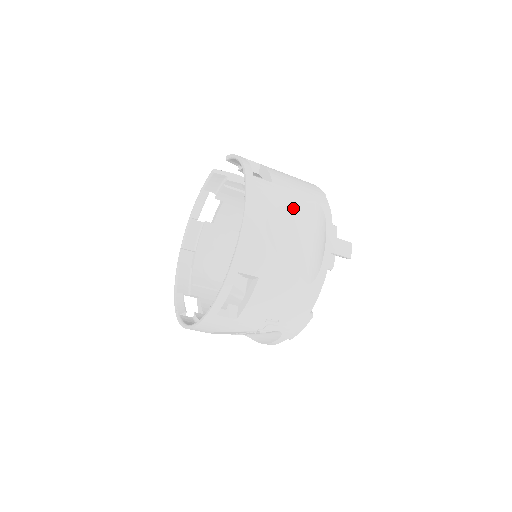
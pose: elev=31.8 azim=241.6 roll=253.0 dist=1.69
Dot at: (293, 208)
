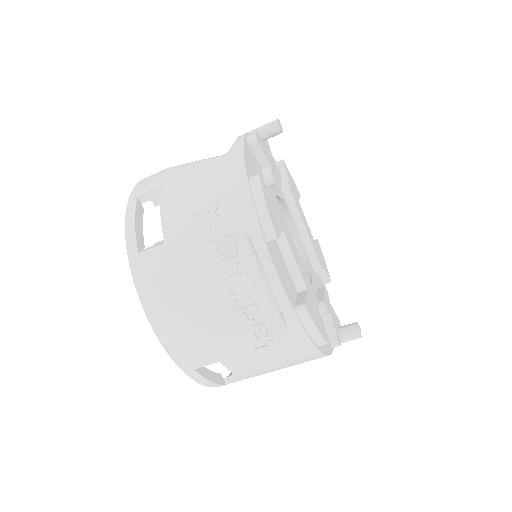
Dot at: occluded
